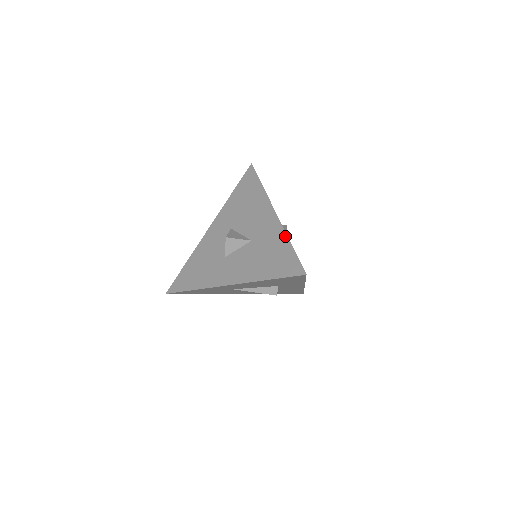
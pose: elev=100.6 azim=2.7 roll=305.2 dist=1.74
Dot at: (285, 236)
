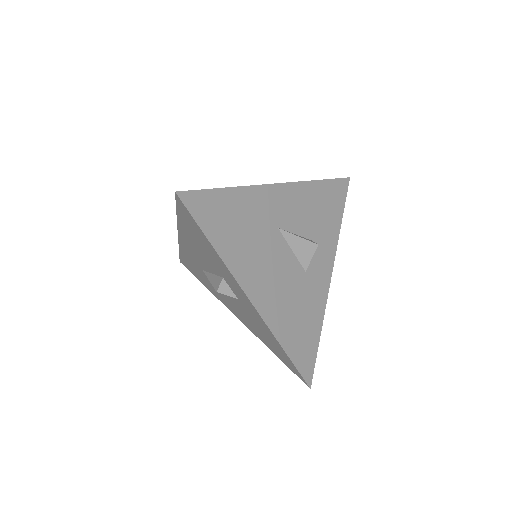
Dot at: (240, 187)
